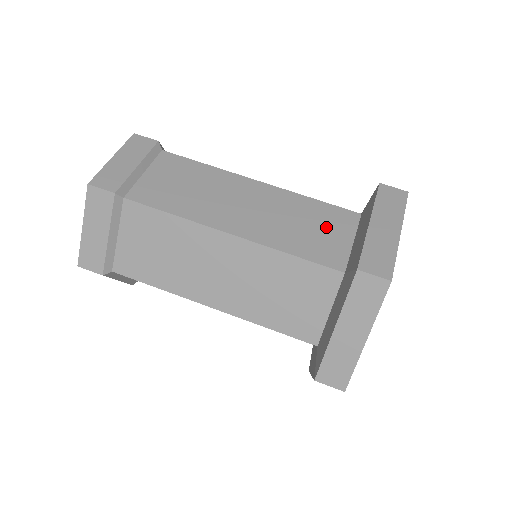
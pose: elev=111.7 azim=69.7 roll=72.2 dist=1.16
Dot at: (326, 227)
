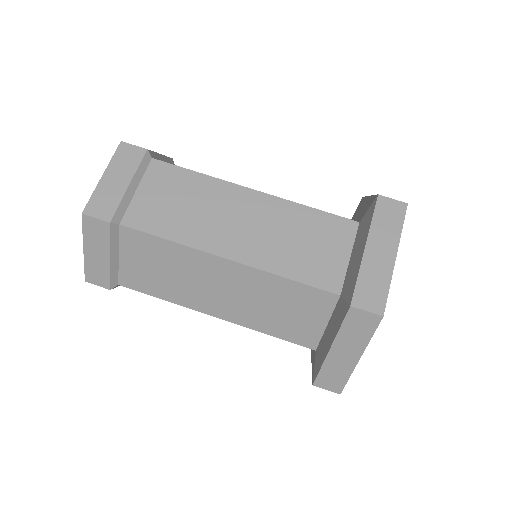
Dot at: occluded
